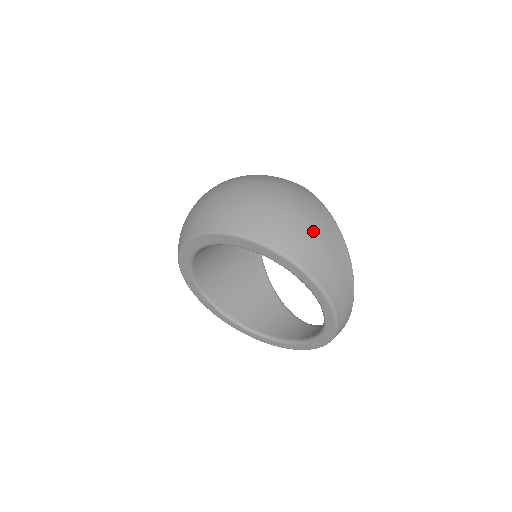
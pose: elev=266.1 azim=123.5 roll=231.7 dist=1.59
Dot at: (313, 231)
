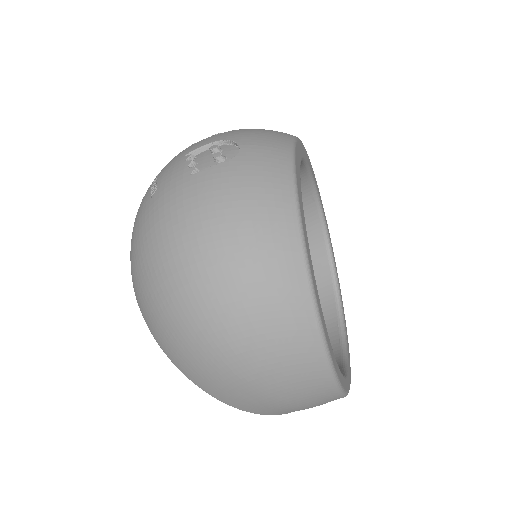
Dot at: (274, 397)
